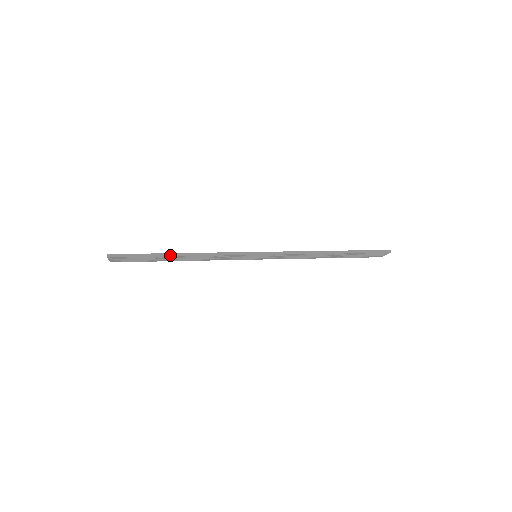
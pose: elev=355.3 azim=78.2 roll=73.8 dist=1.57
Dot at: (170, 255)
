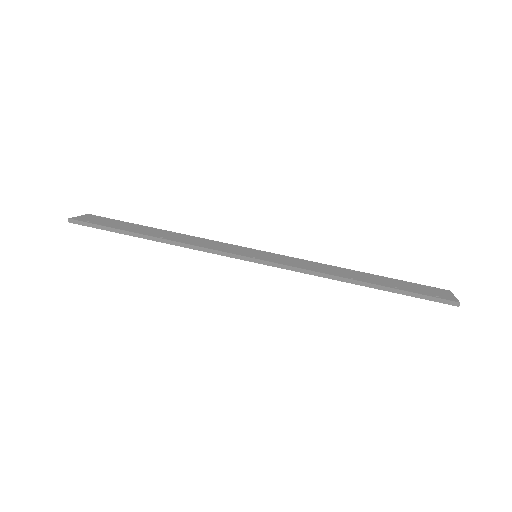
Dot at: (139, 236)
